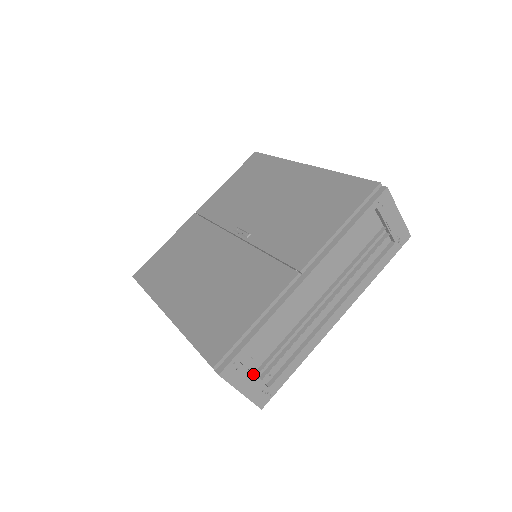
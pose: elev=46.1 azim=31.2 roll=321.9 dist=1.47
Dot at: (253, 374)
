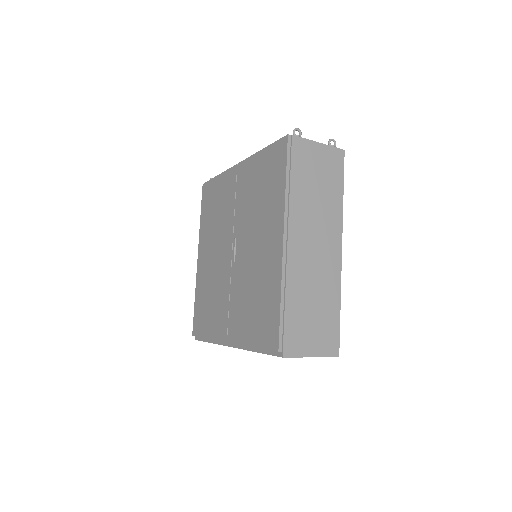
Dot at: occluded
